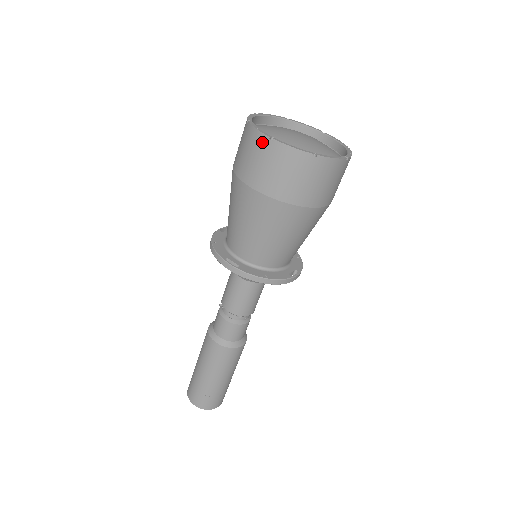
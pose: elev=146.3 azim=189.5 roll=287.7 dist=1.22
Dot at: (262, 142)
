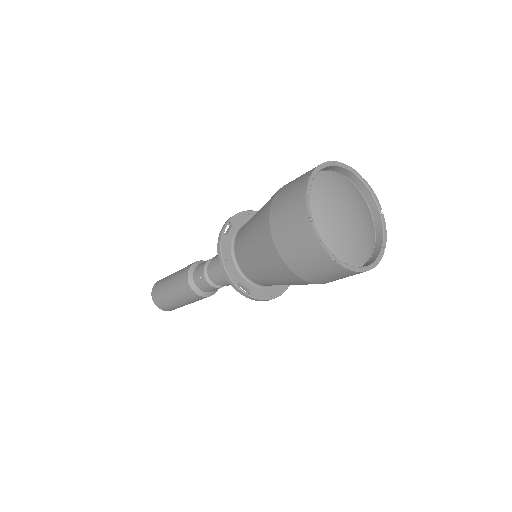
Dot at: (307, 175)
